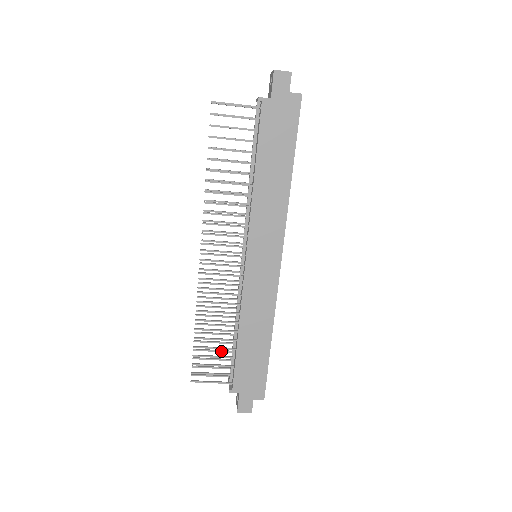
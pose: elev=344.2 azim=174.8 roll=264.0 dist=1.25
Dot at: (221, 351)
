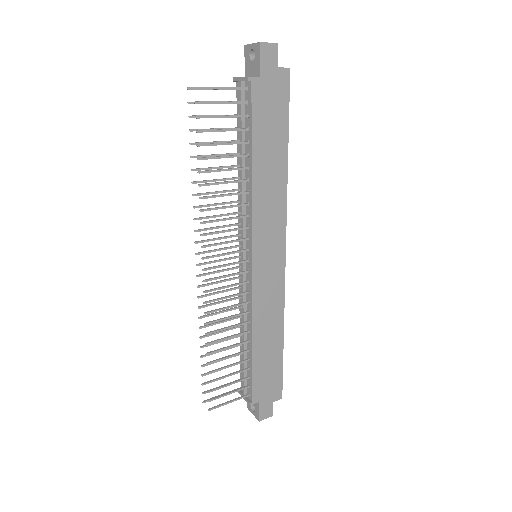
Dot at: occluded
